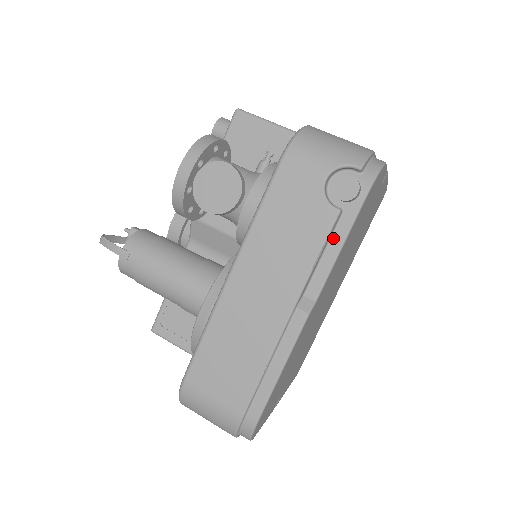
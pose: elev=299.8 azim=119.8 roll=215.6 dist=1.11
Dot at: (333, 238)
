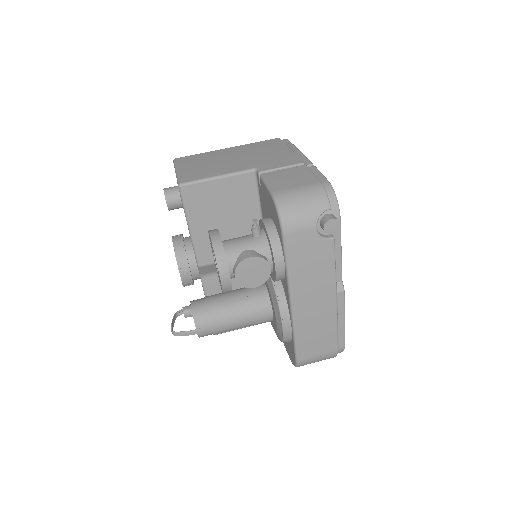
Dot at: occluded
